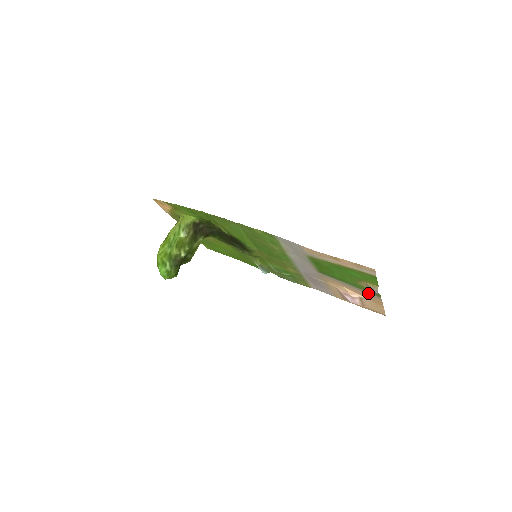
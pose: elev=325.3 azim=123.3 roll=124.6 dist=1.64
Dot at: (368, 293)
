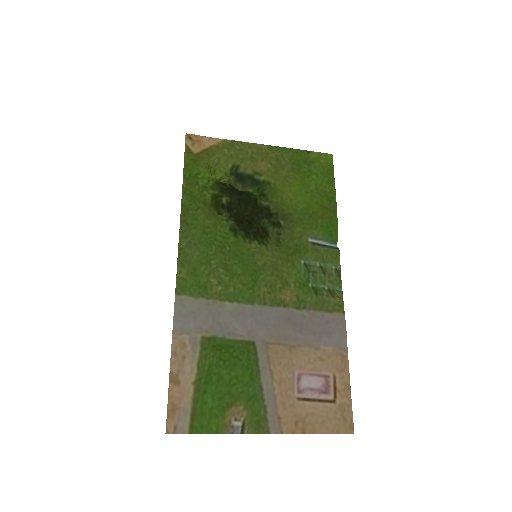
Dot at: (270, 414)
